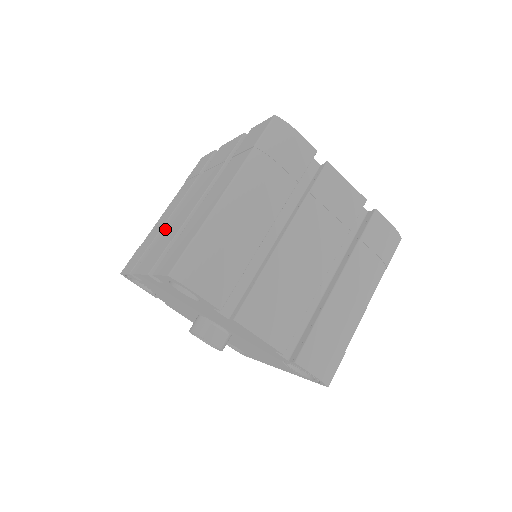
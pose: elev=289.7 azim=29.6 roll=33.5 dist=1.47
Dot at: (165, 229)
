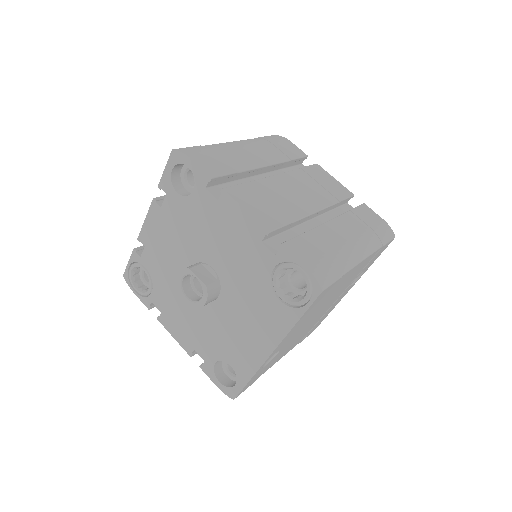
Dot at: occluded
